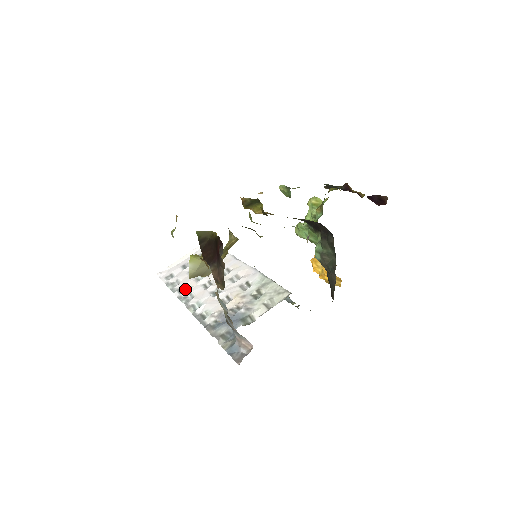
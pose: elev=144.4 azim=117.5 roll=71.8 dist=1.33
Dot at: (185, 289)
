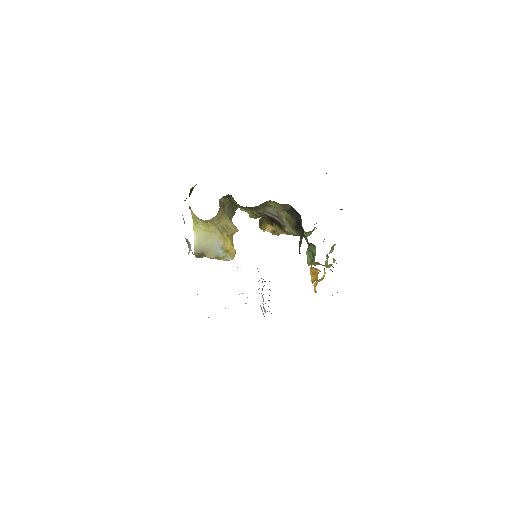
Dot at: occluded
